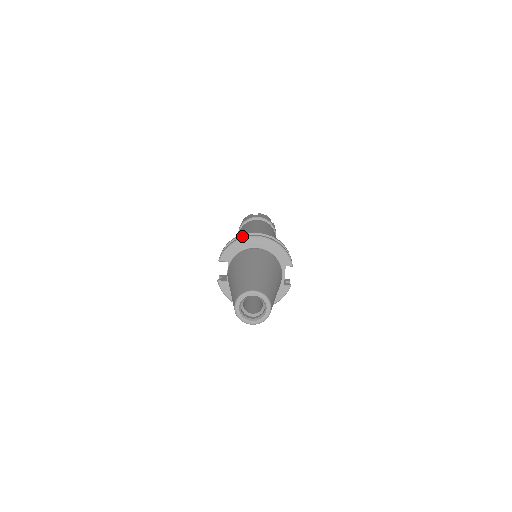
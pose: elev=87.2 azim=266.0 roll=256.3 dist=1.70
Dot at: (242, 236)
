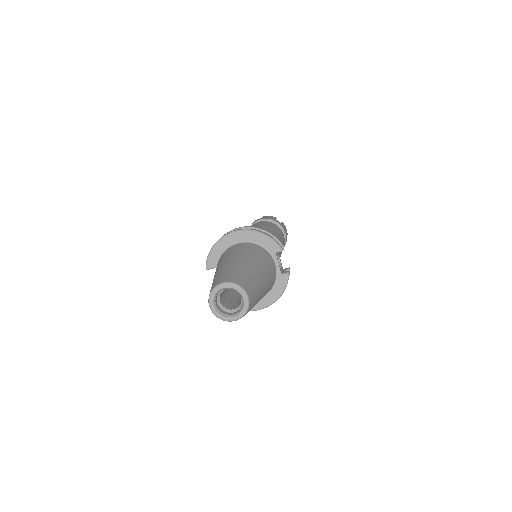
Dot at: occluded
